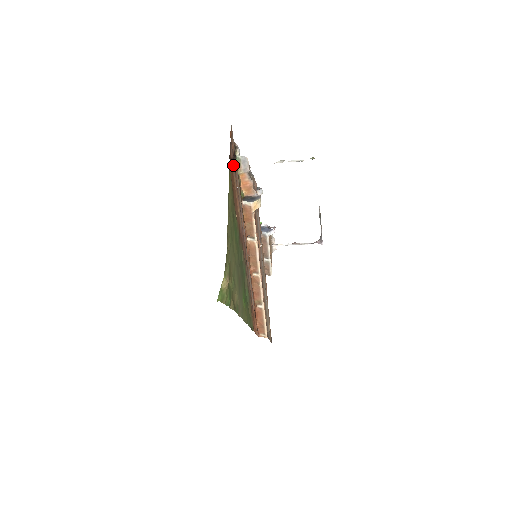
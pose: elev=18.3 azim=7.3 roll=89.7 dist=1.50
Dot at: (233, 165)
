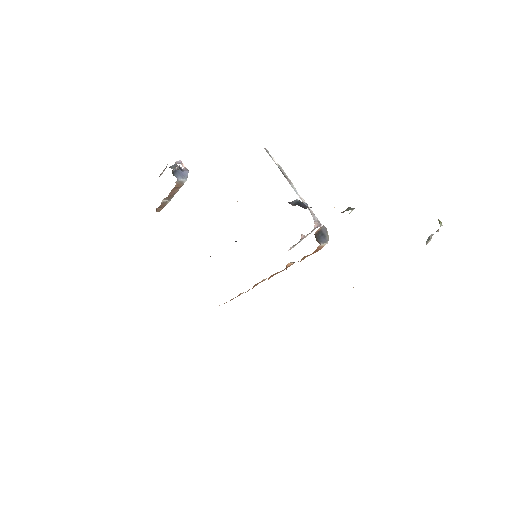
Dot at: occluded
